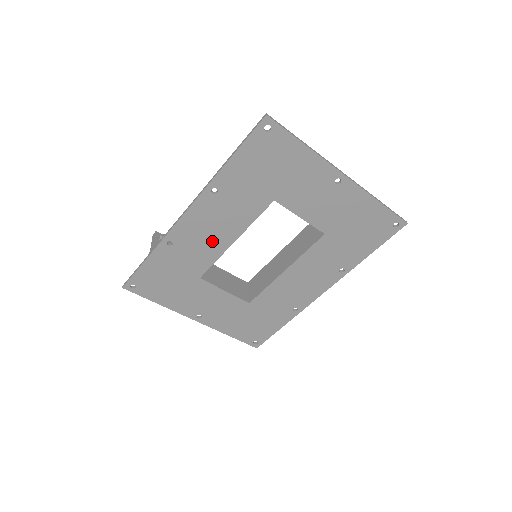
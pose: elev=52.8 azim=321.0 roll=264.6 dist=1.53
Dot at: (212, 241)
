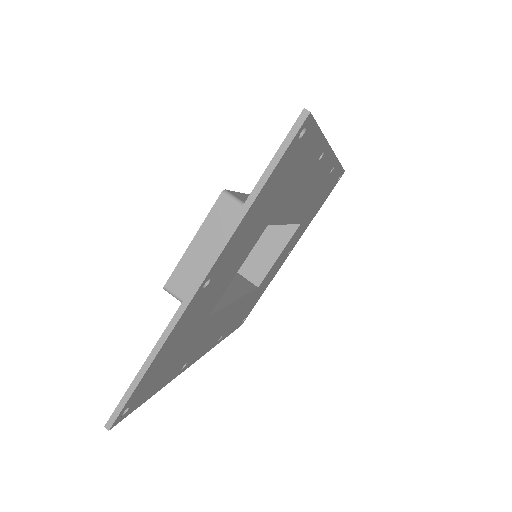
Dot at: (230, 315)
